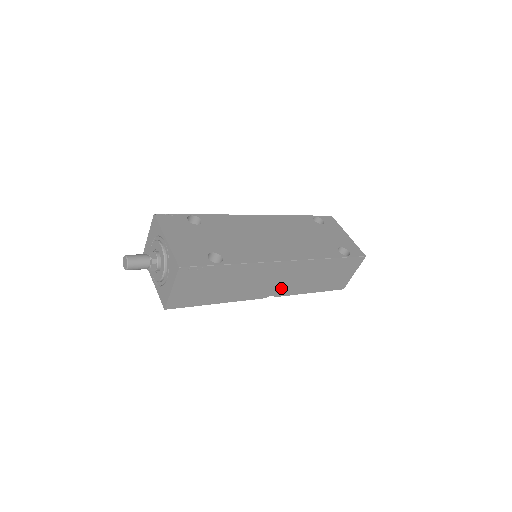
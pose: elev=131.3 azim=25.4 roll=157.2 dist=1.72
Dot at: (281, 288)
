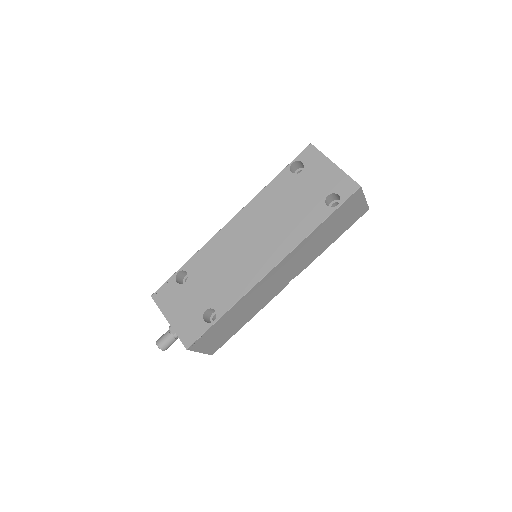
Dot at: (295, 271)
